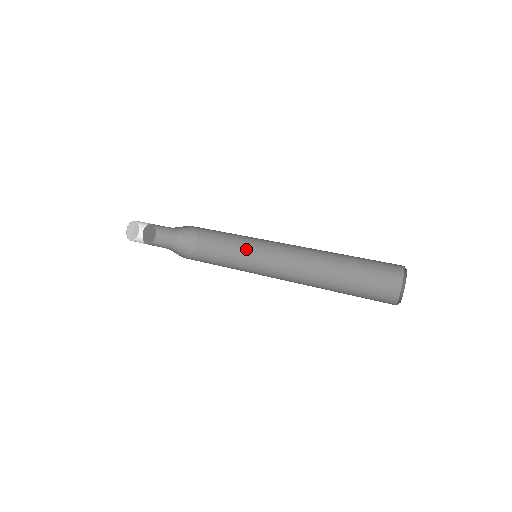
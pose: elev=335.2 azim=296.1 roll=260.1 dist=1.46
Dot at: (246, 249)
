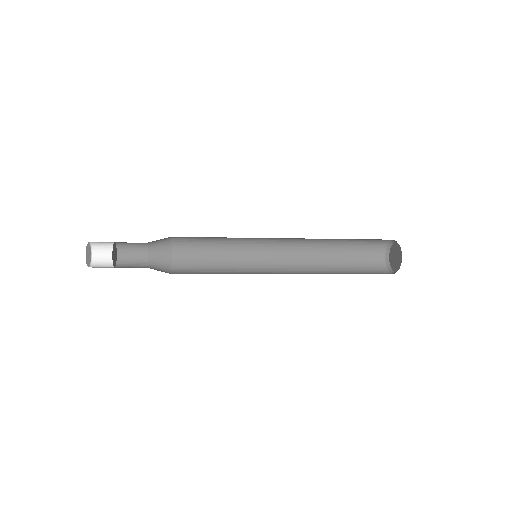
Dot at: (234, 250)
